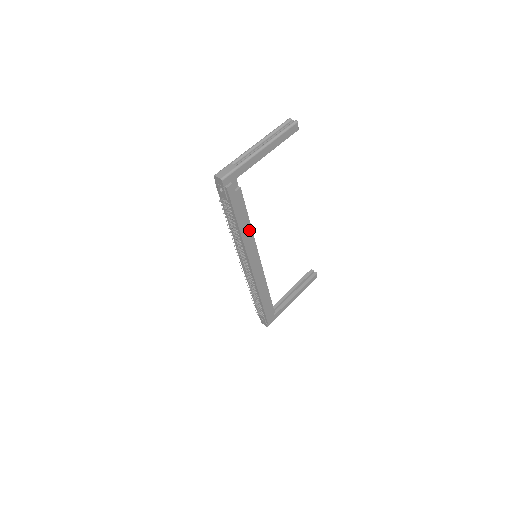
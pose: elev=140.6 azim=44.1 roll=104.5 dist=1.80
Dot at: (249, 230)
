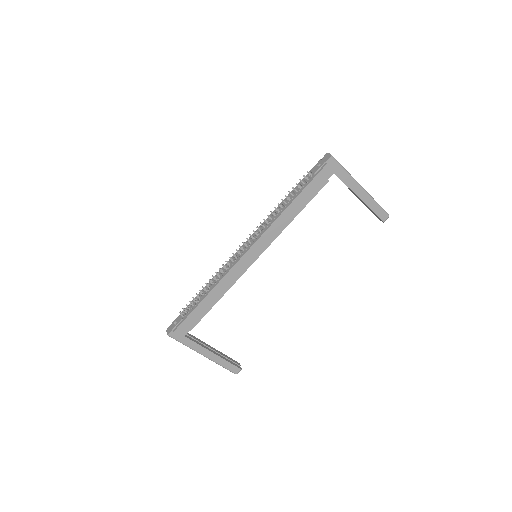
Dot at: (289, 219)
